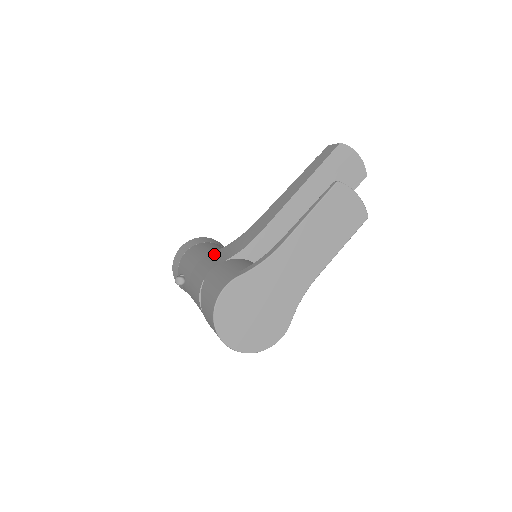
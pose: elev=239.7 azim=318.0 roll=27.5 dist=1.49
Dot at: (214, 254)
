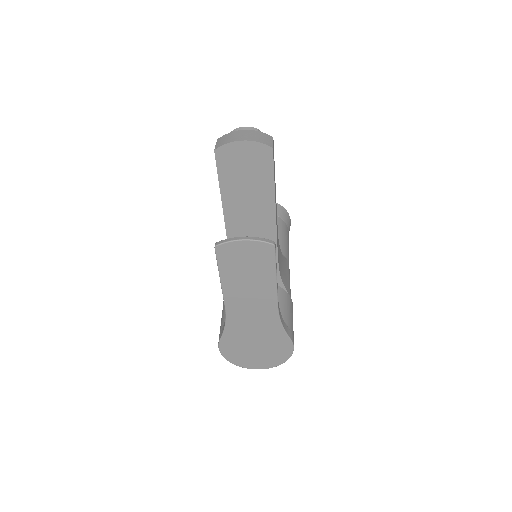
Dot at: occluded
